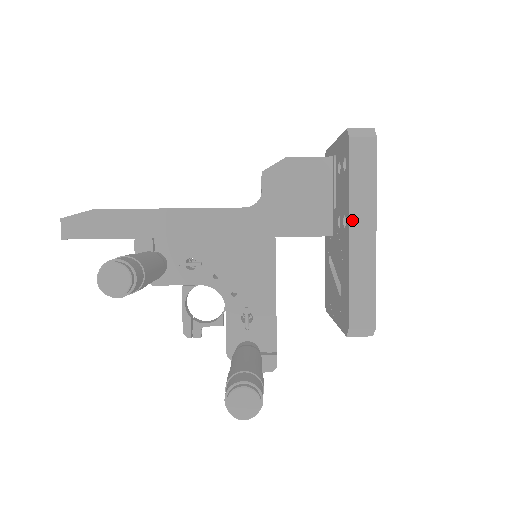
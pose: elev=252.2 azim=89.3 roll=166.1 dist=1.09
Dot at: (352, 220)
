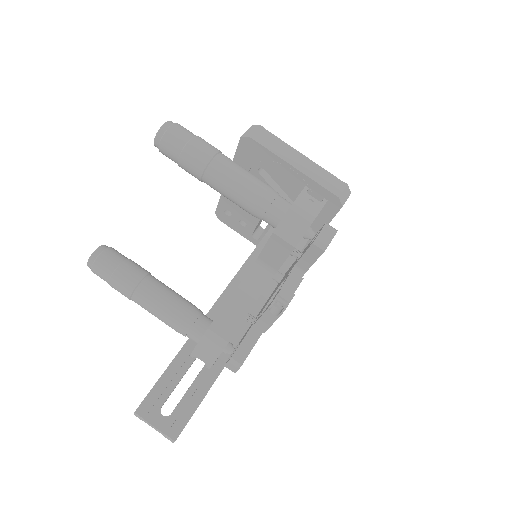
Dot at: occluded
